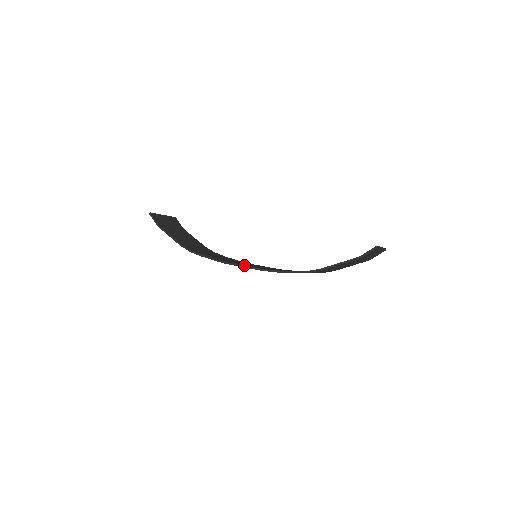
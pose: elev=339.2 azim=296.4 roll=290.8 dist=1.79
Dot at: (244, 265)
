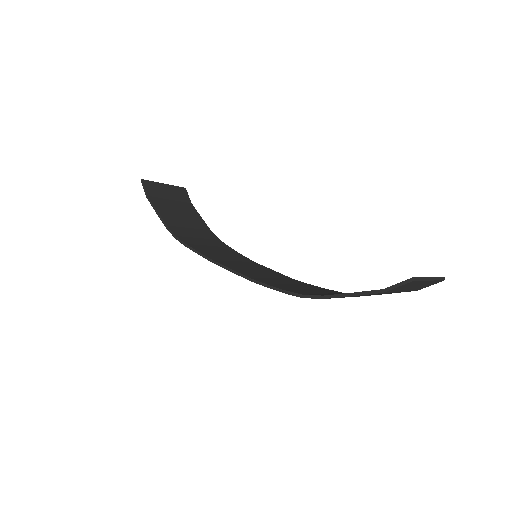
Dot at: (231, 268)
